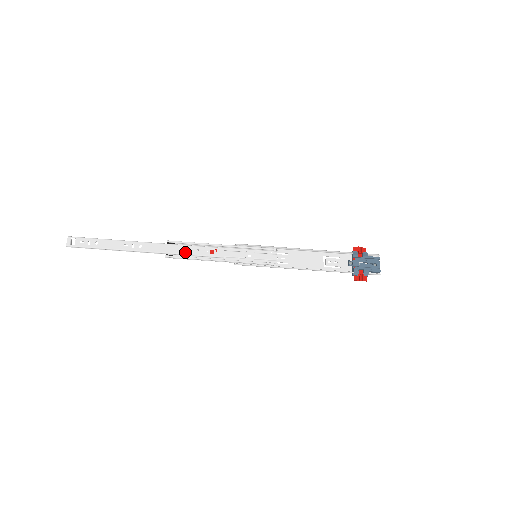
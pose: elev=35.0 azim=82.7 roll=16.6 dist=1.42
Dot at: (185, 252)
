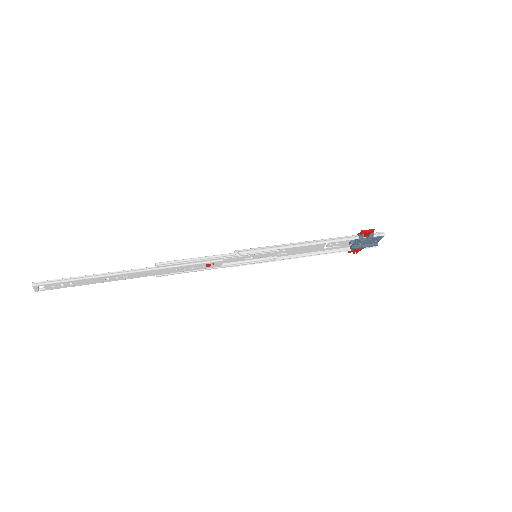
Dot at: (178, 271)
